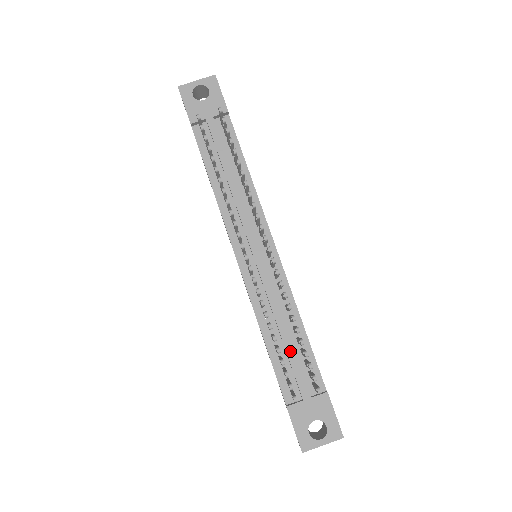
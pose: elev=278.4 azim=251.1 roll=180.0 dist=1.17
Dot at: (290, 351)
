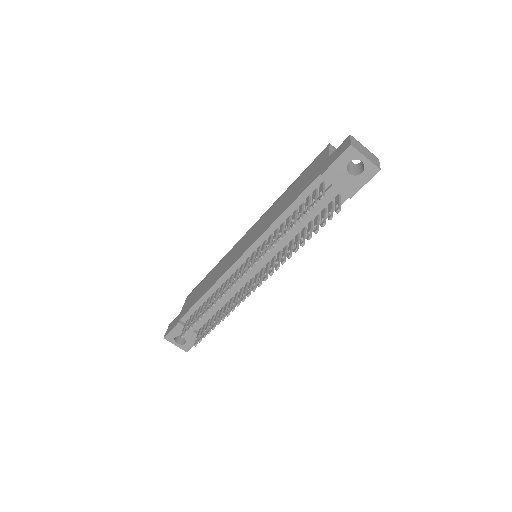
Dot at: (208, 312)
